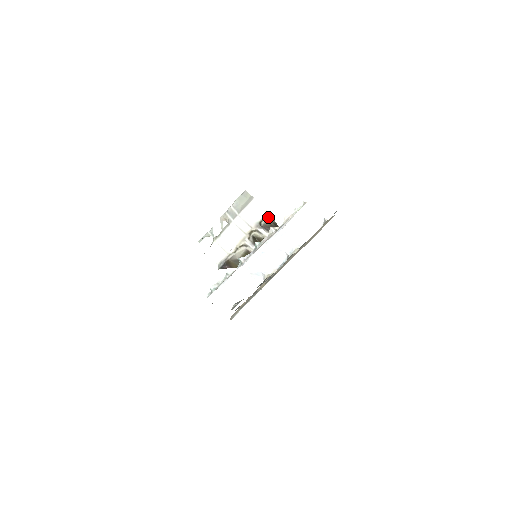
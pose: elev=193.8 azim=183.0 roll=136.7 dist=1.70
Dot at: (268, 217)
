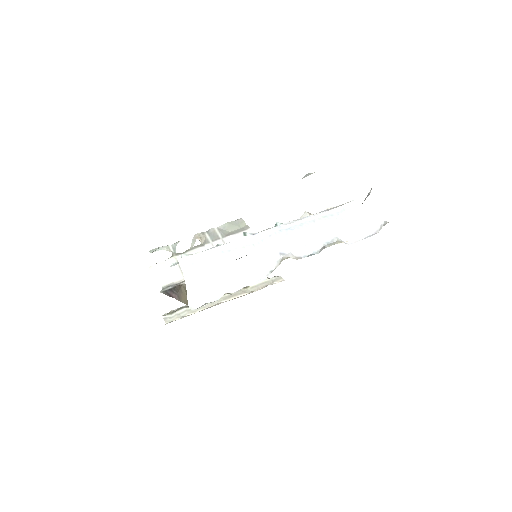
Dot at: occluded
